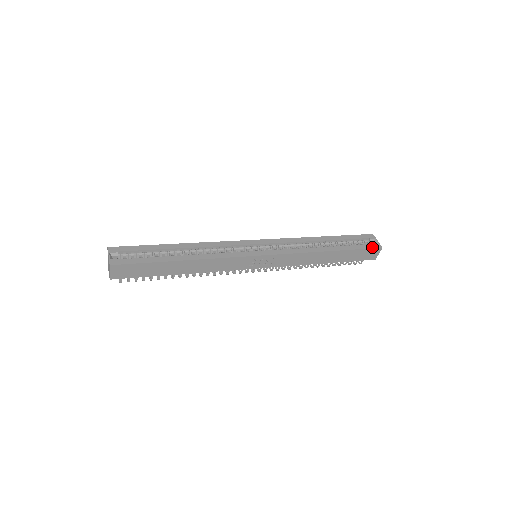
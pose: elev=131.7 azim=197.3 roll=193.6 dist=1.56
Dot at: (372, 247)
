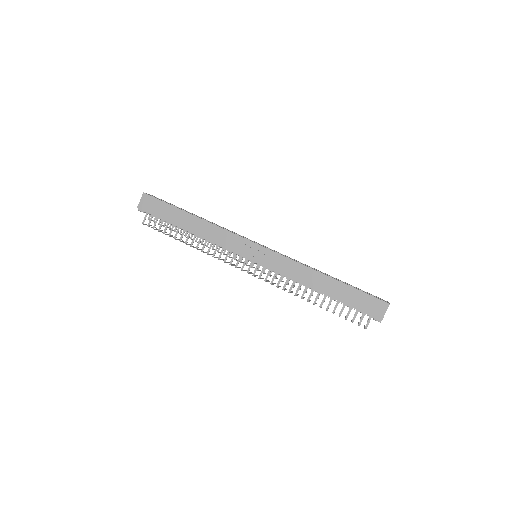
Dot at: (377, 298)
